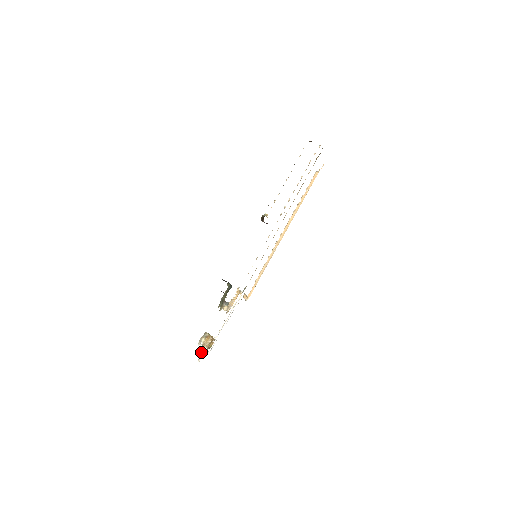
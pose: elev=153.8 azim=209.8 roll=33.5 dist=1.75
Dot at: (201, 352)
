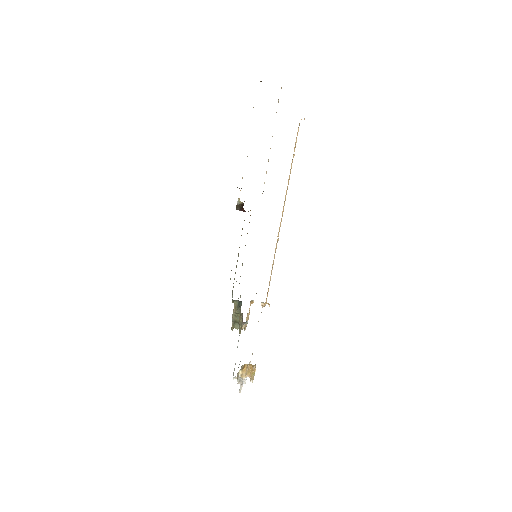
Dot at: (240, 383)
